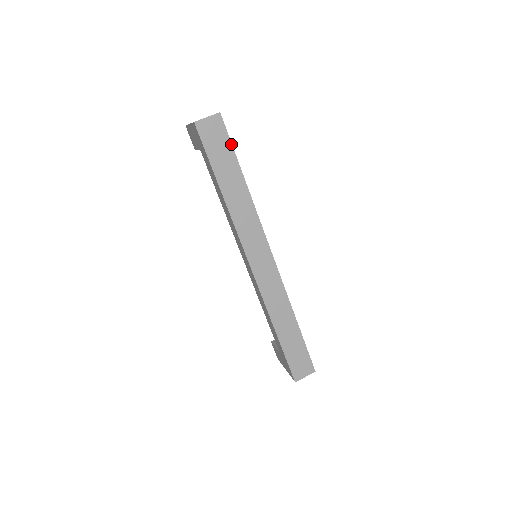
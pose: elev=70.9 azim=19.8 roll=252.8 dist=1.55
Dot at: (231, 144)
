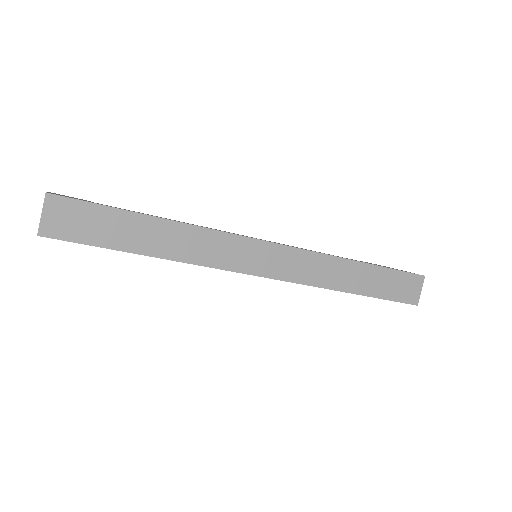
Dot at: (99, 205)
